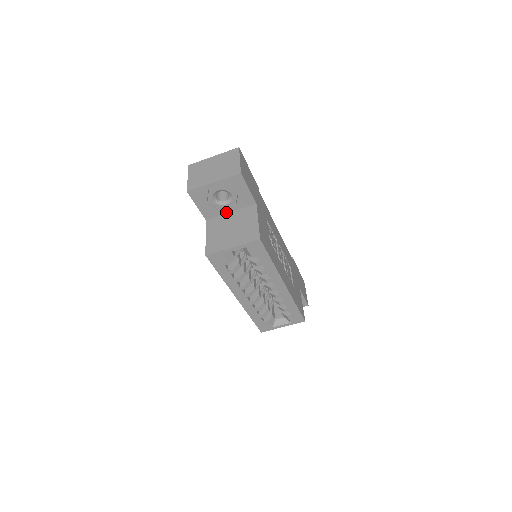
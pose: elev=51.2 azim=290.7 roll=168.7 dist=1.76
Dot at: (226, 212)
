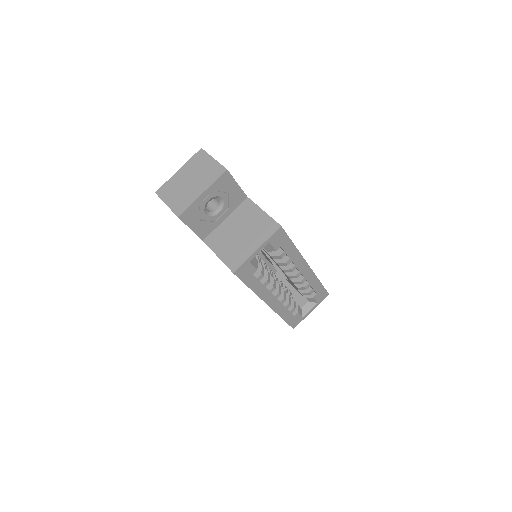
Dot at: (221, 221)
